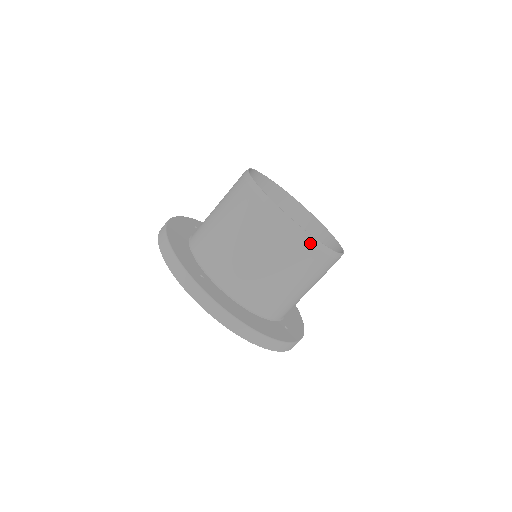
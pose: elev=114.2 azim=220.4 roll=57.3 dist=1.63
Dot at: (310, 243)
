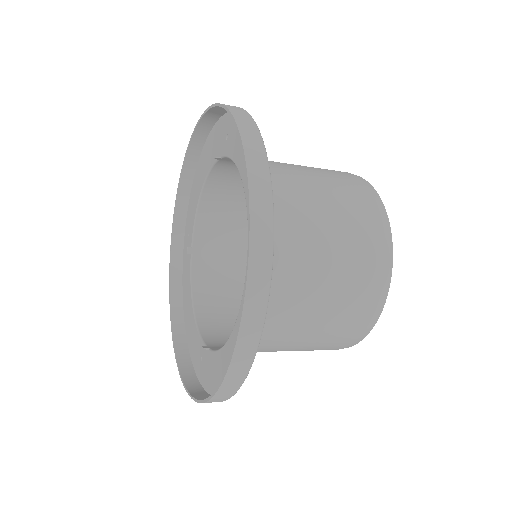
Dot at: (377, 205)
